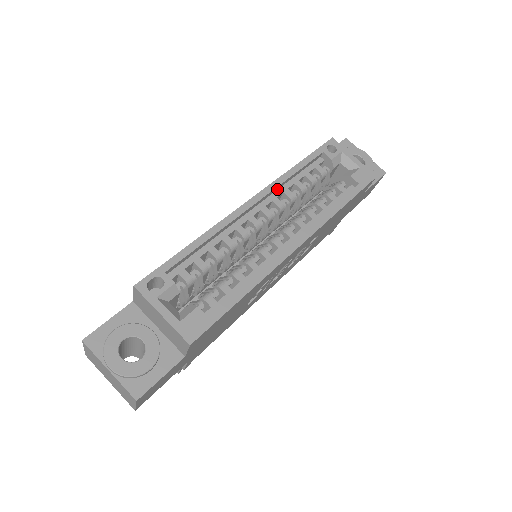
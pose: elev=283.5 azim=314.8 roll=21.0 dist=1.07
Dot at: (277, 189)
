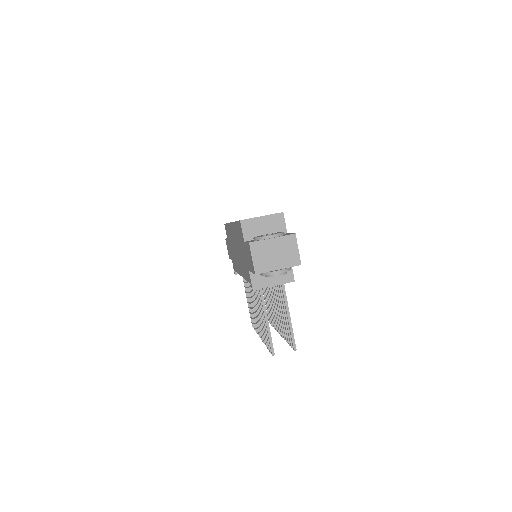
Dot at: occluded
